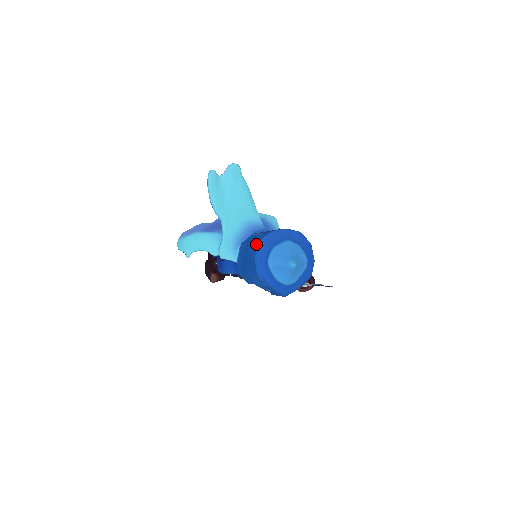
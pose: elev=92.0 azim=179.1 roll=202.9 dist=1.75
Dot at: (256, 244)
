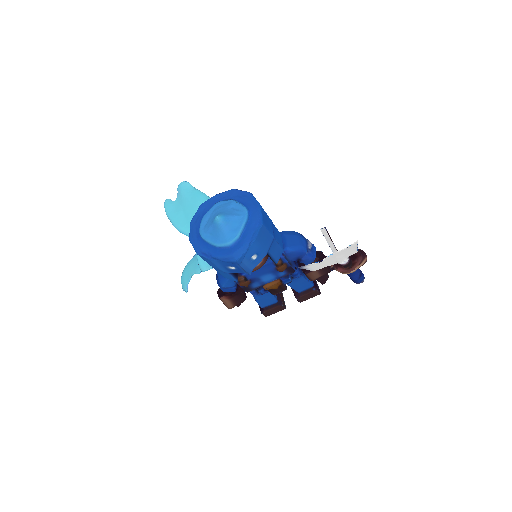
Dot at: (191, 227)
